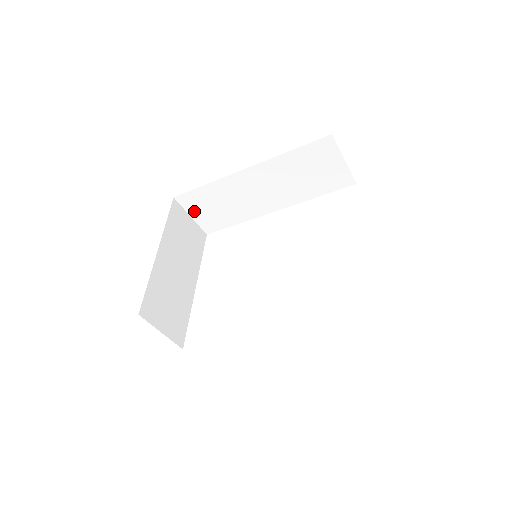
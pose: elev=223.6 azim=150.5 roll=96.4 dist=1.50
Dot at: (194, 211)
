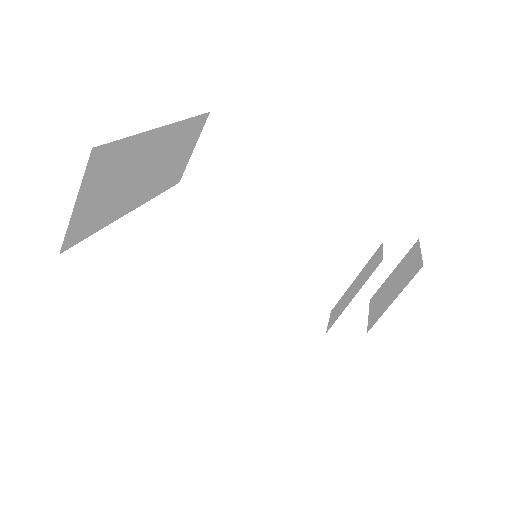
Dot at: (206, 148)
